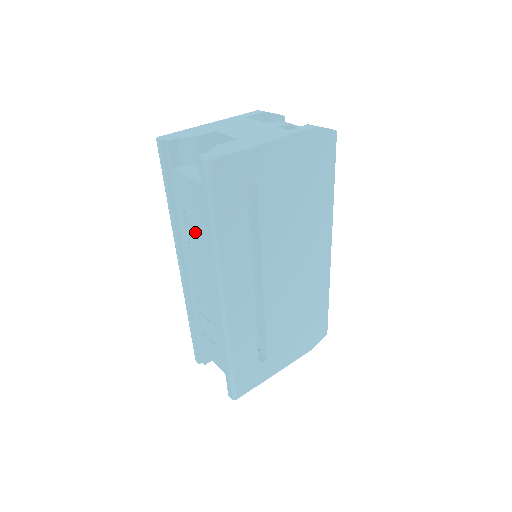
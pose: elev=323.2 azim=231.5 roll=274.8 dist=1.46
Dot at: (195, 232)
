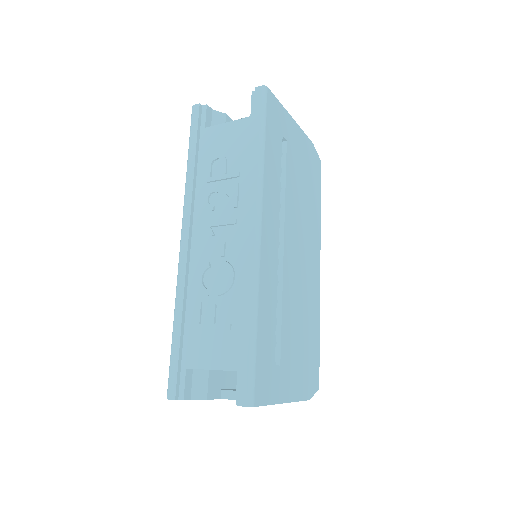
Dot at: (226, 174)
